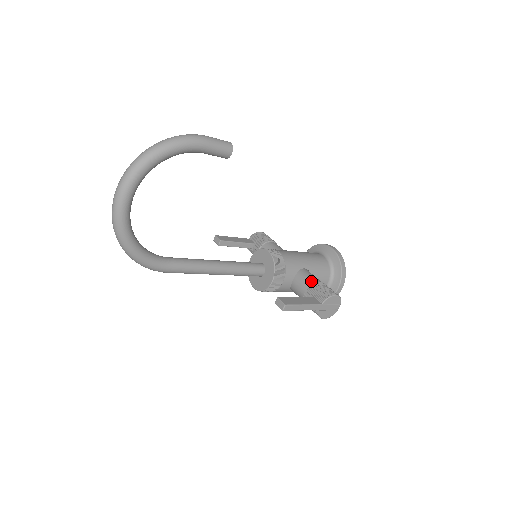
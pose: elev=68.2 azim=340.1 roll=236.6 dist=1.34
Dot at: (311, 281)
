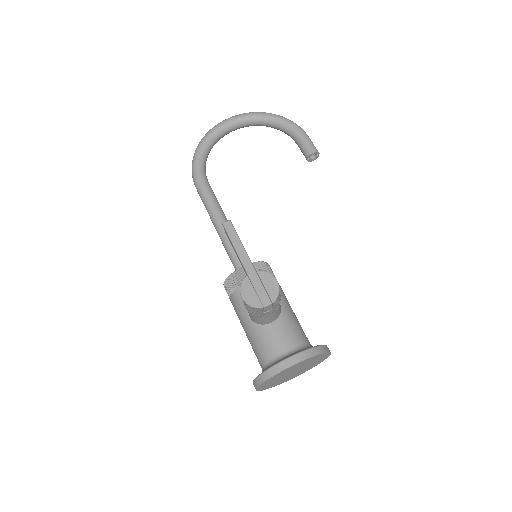
Dot at: occluded
